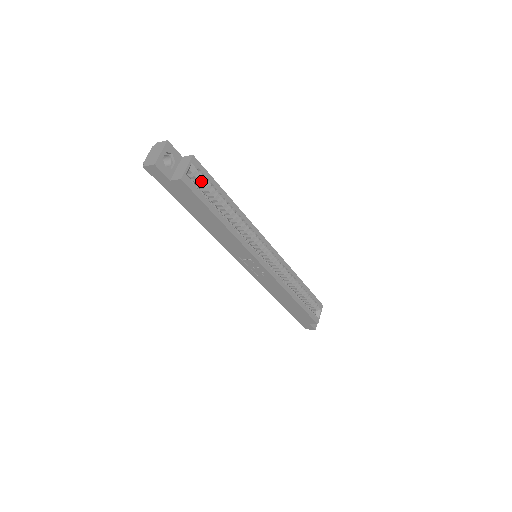
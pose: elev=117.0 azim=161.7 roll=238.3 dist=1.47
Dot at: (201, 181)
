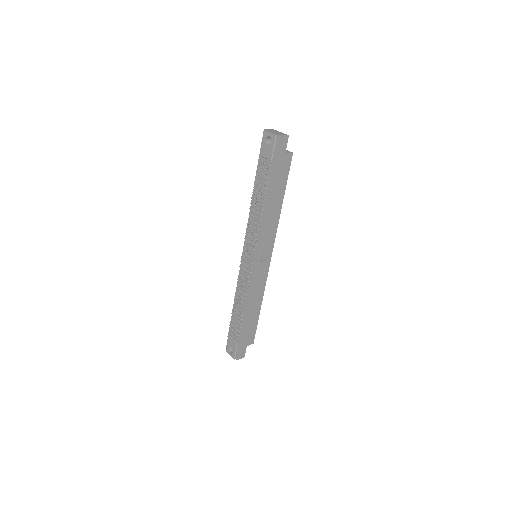
Dot at: occluded
